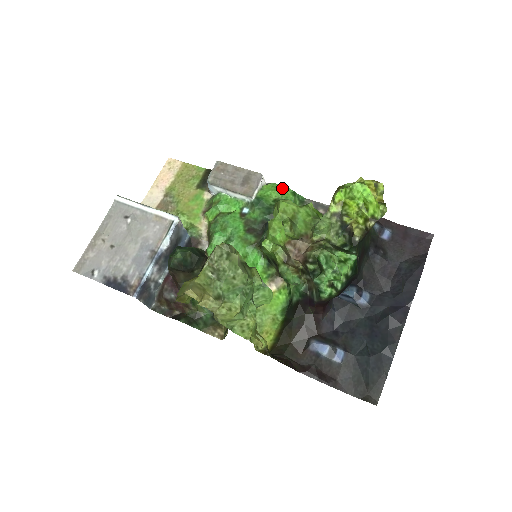
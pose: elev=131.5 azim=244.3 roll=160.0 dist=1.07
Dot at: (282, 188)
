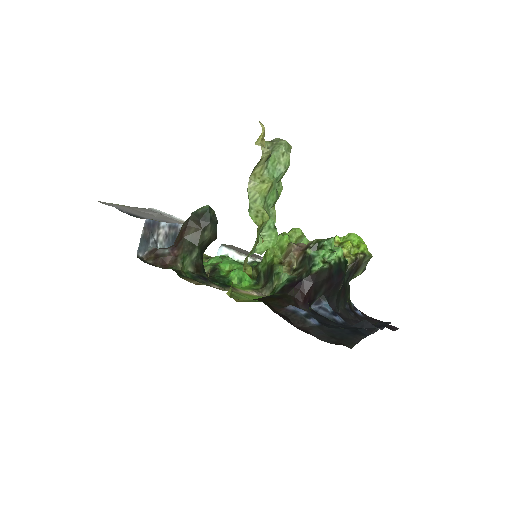
Dot at: occluded
